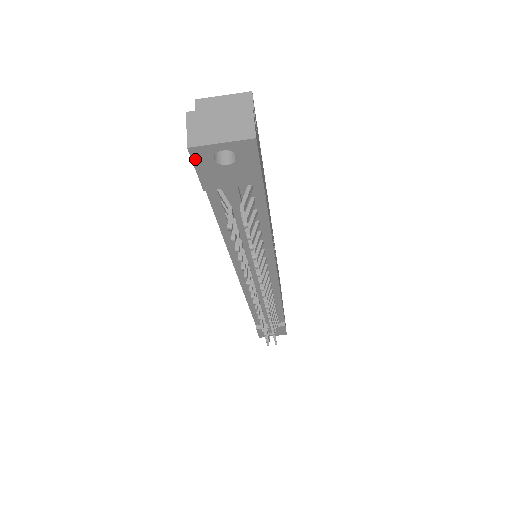
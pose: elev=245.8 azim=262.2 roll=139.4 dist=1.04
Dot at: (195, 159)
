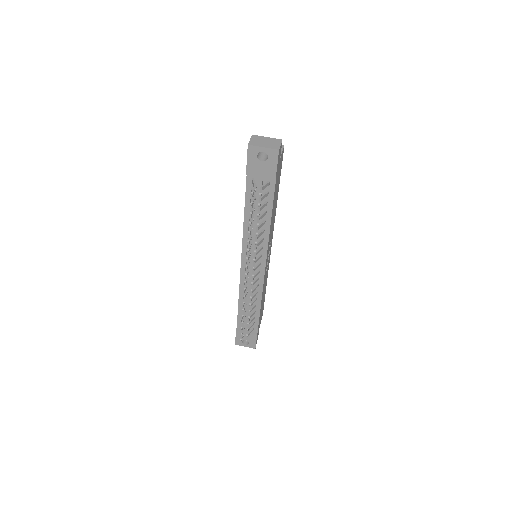
Dot at: (249, 153)
